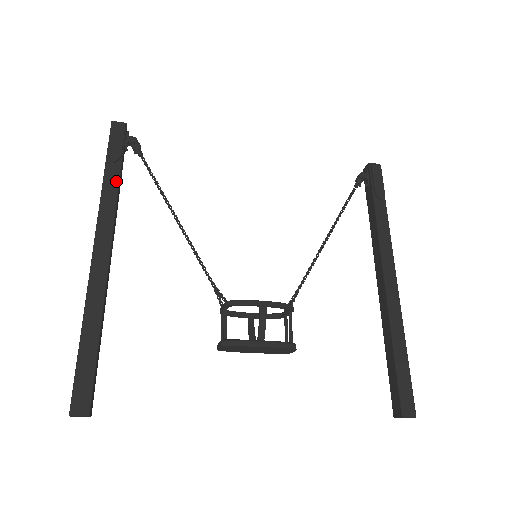
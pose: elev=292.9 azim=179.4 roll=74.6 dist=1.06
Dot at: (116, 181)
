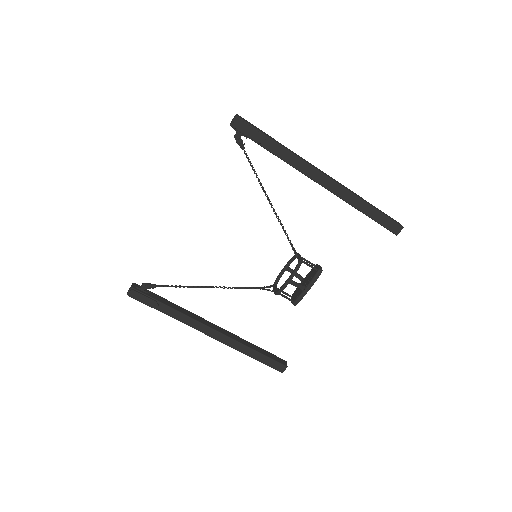
Dot at: (172, 310)
